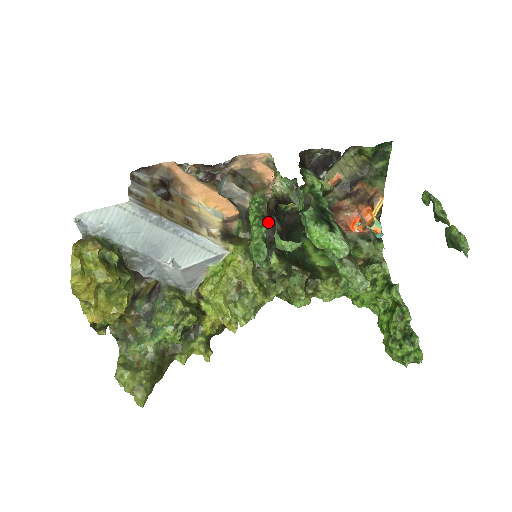
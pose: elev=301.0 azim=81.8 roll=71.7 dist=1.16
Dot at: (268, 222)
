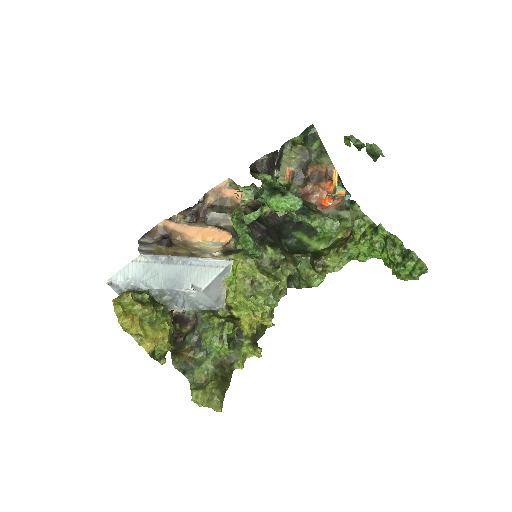
Dot at: (253, 227)
